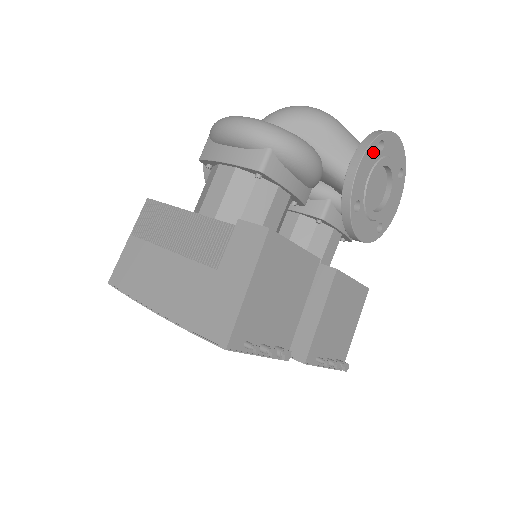
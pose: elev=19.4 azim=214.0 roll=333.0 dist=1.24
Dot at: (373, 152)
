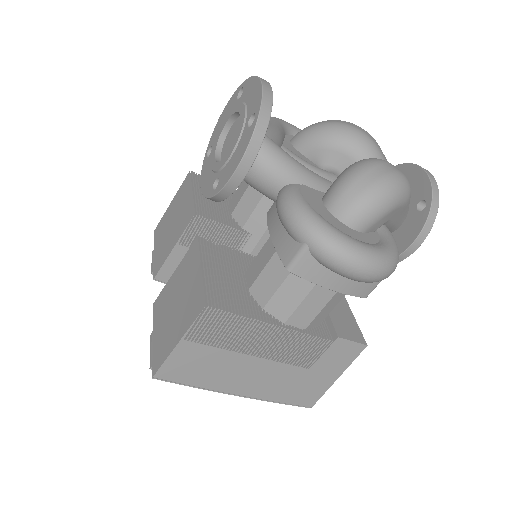
Dot at: occluded
